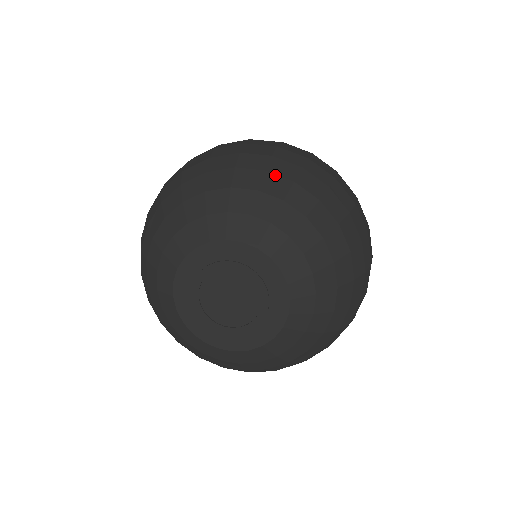
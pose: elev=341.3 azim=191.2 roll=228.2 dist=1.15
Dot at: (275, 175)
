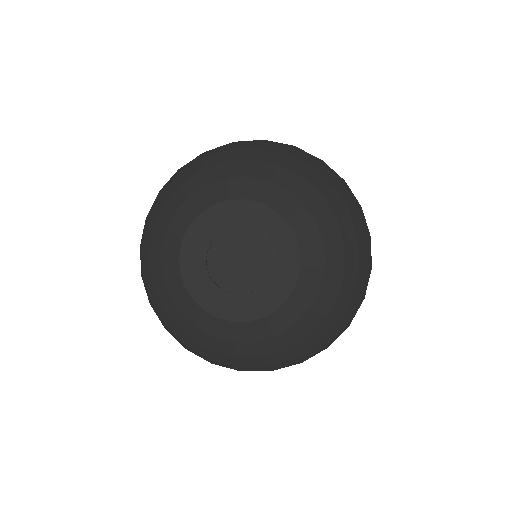
Dot at: (339, 195)
